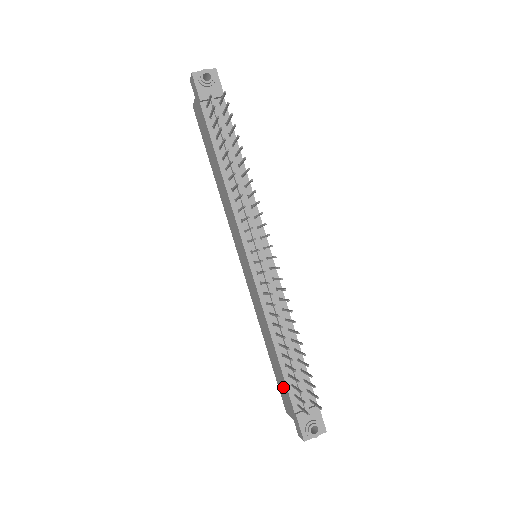
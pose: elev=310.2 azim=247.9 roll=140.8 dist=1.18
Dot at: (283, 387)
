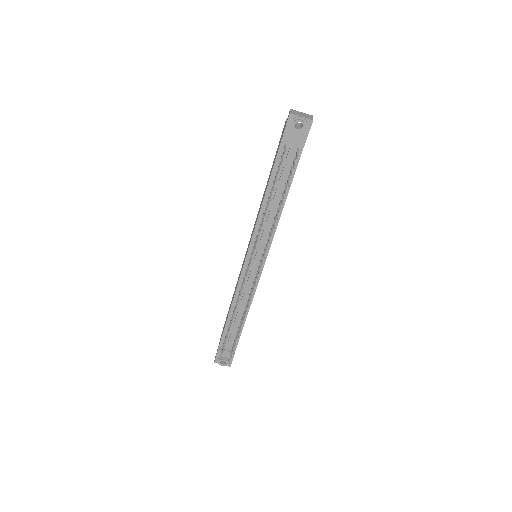
Dot at: (223, 329)
